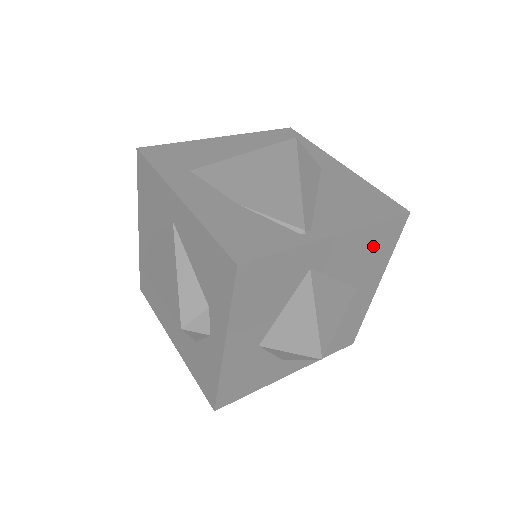
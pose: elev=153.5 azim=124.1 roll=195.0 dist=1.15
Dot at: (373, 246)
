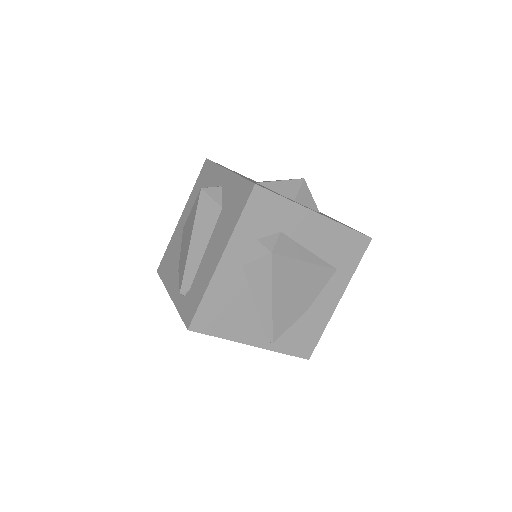
Dot at: occluded
